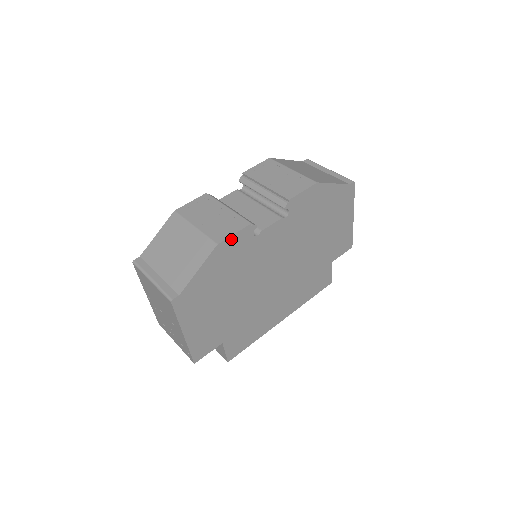
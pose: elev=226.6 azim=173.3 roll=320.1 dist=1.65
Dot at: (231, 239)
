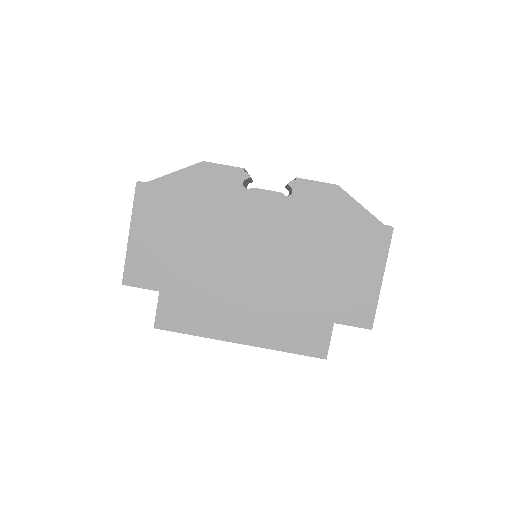
Dot at: (218, 168)
